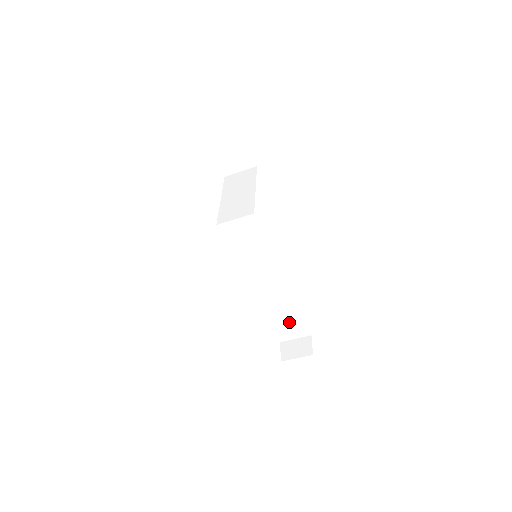
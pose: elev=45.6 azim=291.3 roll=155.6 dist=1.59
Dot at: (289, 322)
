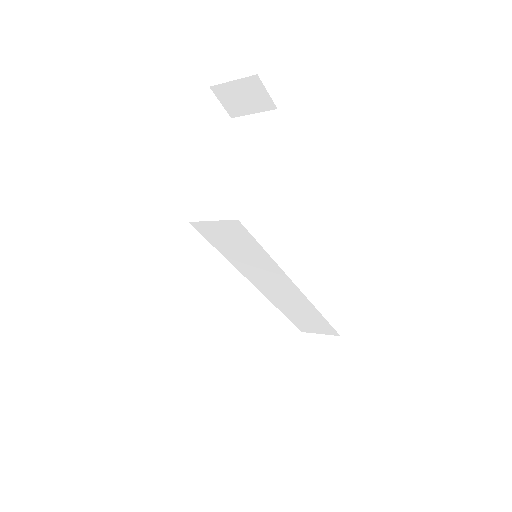
Dot at: (310, 321)
